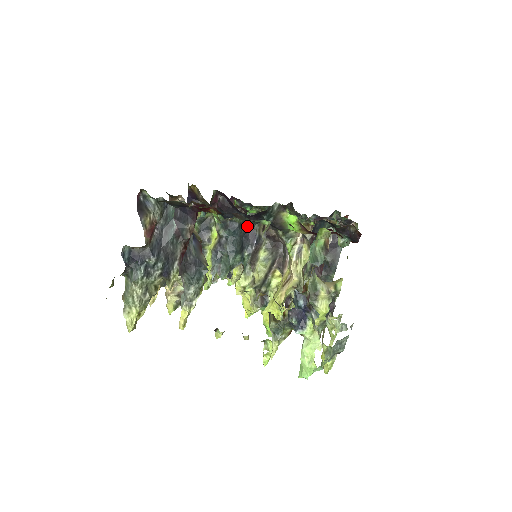
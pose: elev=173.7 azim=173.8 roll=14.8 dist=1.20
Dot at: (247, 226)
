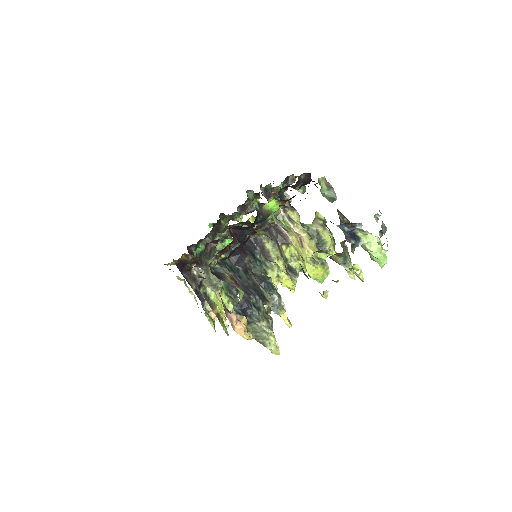
Dot at: occluded
